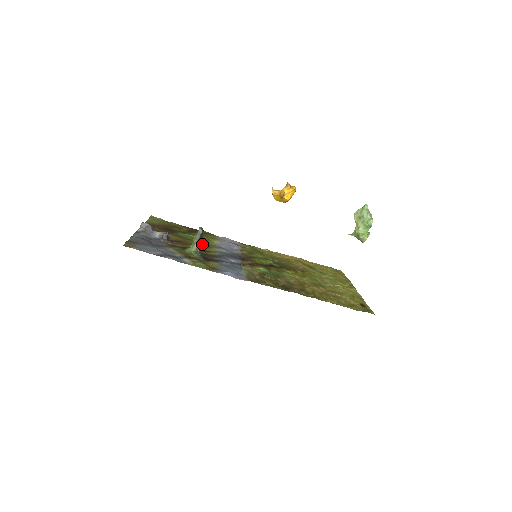
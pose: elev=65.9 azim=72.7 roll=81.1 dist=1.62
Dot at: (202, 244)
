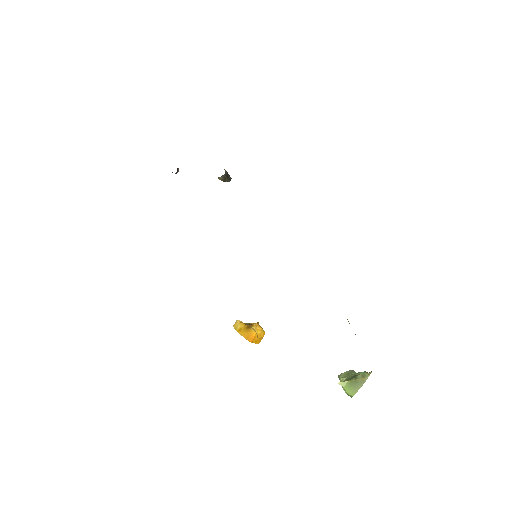
Dot at: (227, 178)
